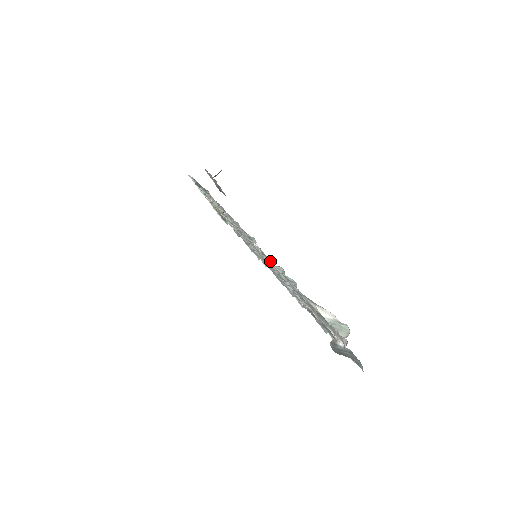
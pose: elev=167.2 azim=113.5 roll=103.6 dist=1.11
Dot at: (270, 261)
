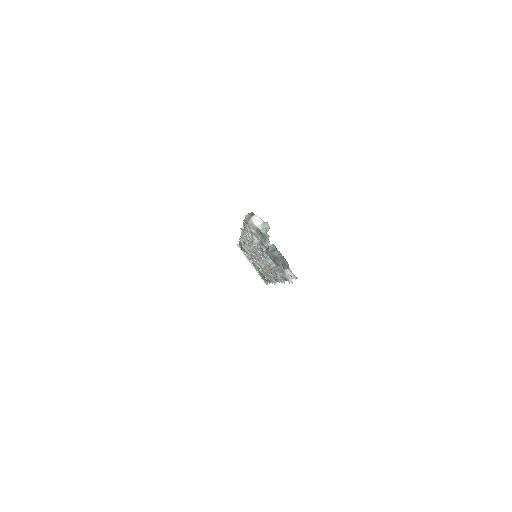
Dot at: (248, 232)
